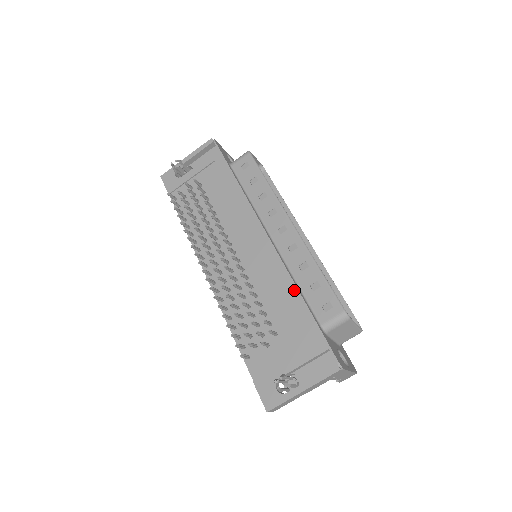
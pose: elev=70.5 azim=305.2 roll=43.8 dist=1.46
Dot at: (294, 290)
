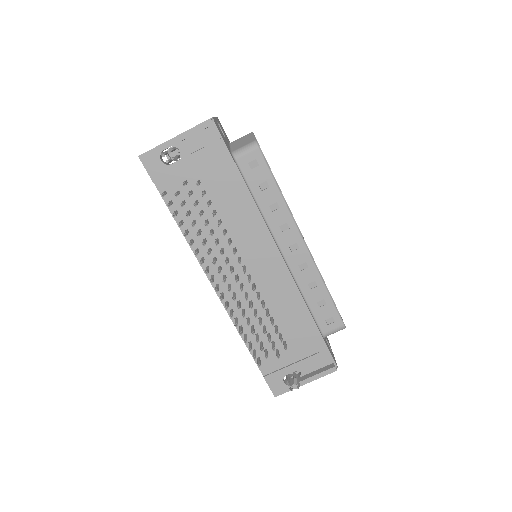
Dot at: (305, 309)
